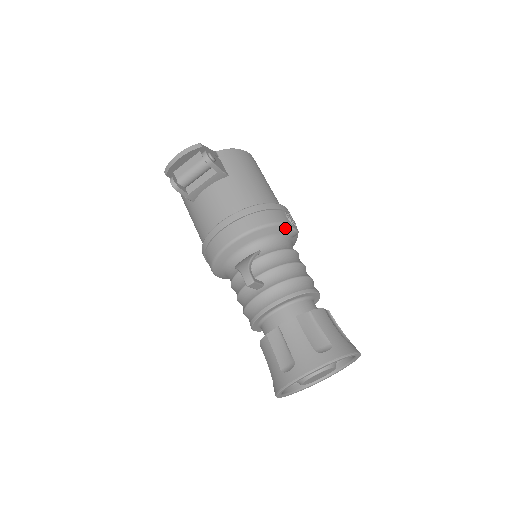
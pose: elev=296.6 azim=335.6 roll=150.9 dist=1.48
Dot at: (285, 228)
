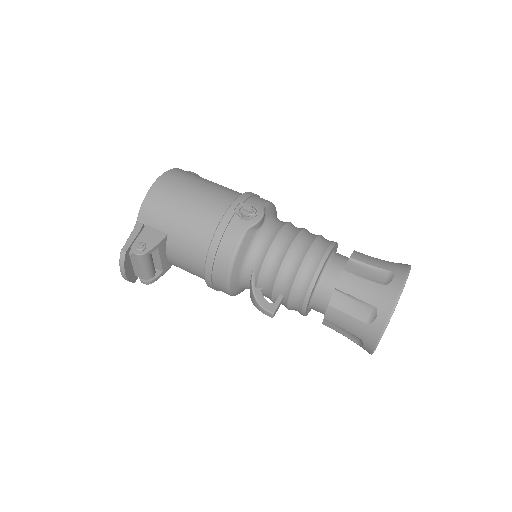
Dot at: (250, 232)
